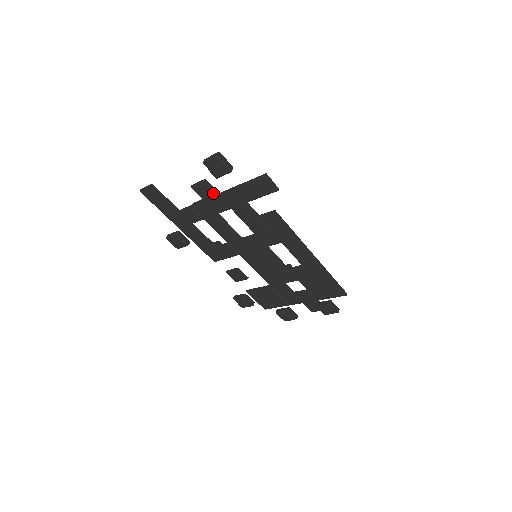
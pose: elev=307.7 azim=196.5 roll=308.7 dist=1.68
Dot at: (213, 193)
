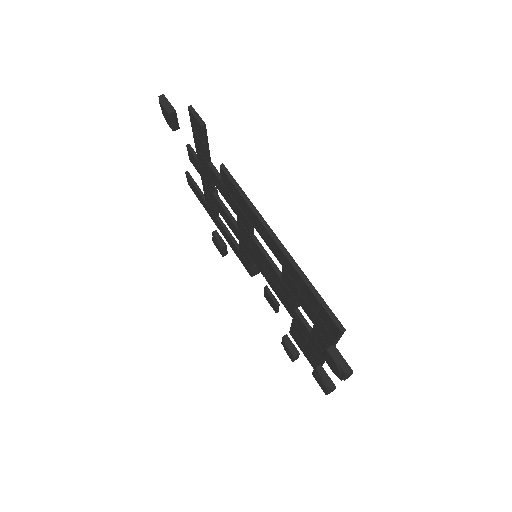
Dot at: (196, 160)
